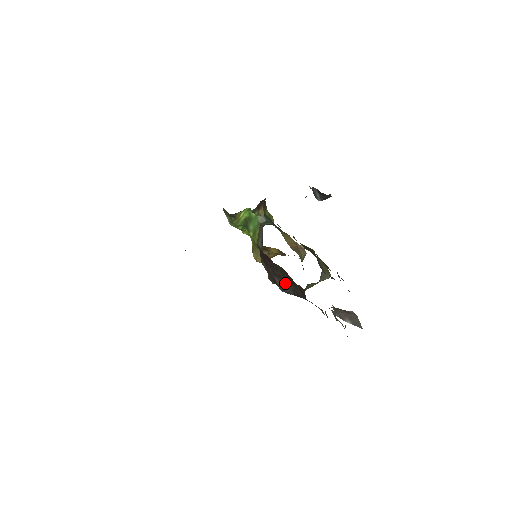
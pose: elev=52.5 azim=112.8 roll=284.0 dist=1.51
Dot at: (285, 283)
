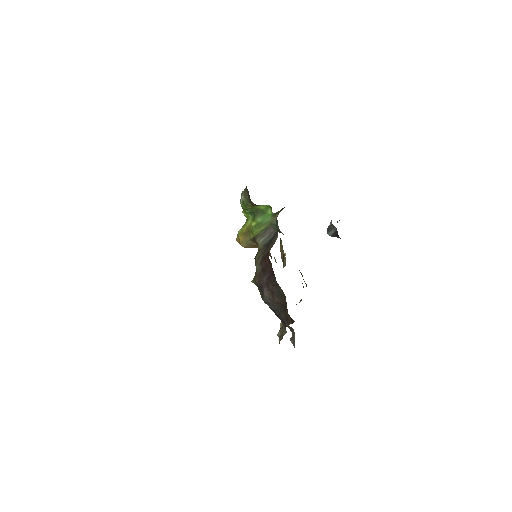
Dot at: (274, 301)
